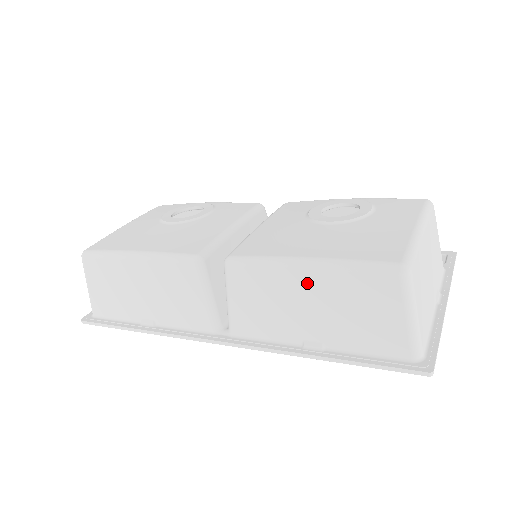
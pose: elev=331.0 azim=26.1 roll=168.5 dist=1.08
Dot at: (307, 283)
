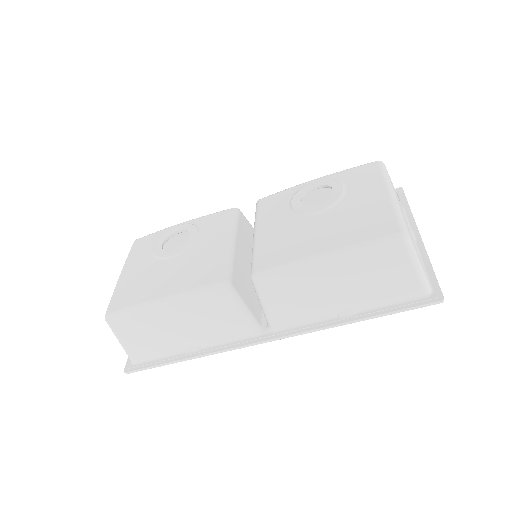
Dot at: (330, 272)
